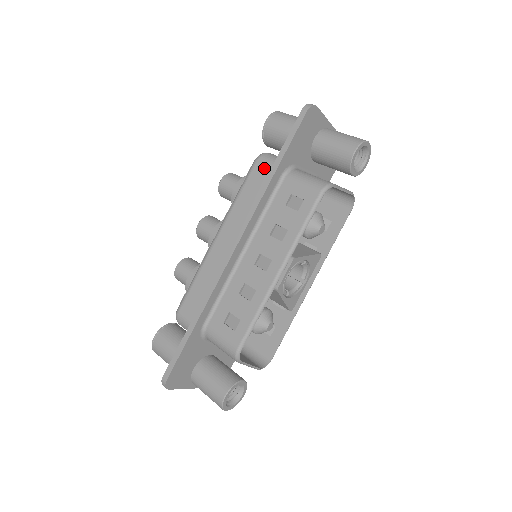
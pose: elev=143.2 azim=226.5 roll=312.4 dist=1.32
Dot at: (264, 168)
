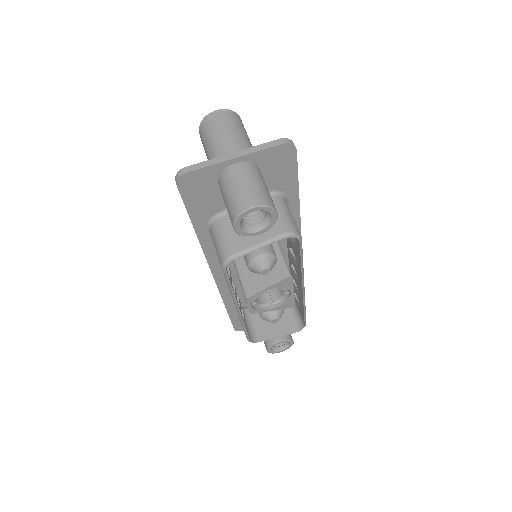
Dot at: occluded
